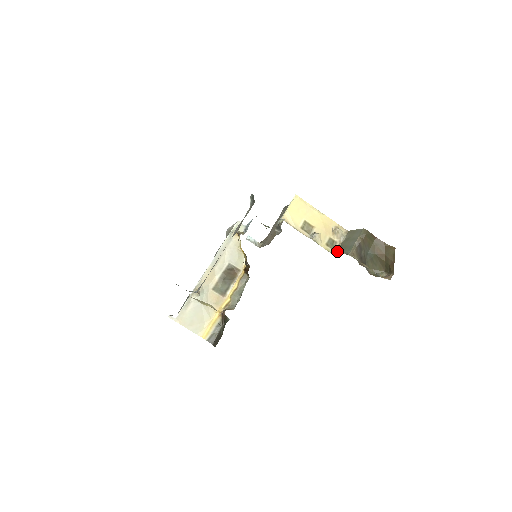
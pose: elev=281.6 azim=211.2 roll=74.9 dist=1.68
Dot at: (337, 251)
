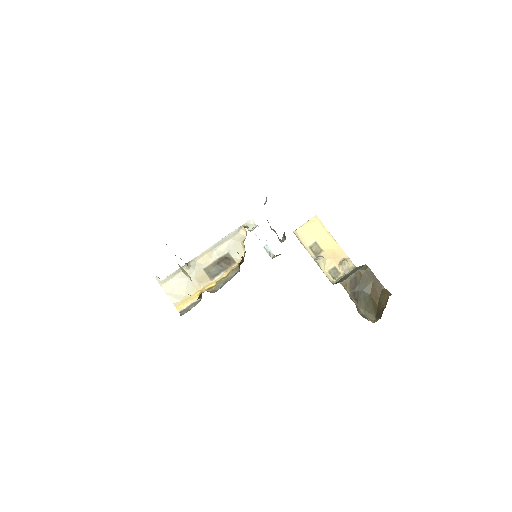
Dot at: occluded
